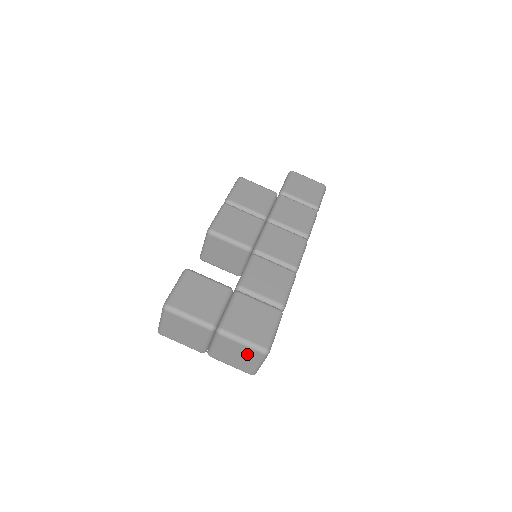
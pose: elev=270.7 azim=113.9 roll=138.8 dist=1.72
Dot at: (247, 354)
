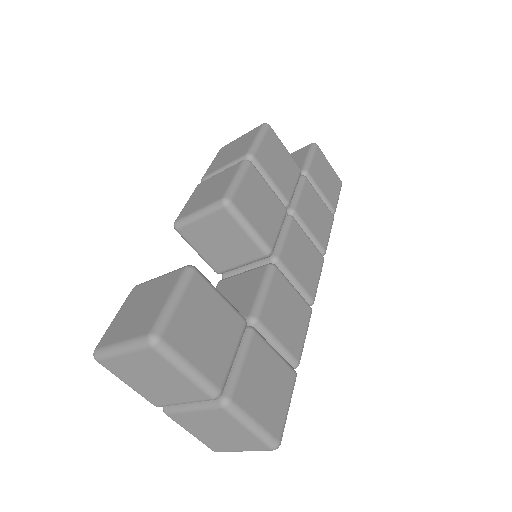
Dot at: (242, 439)
